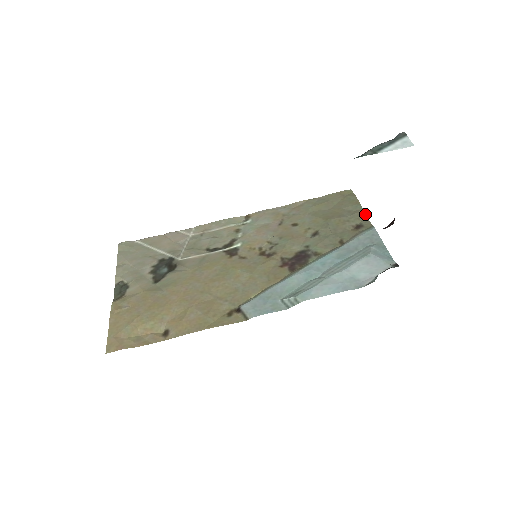
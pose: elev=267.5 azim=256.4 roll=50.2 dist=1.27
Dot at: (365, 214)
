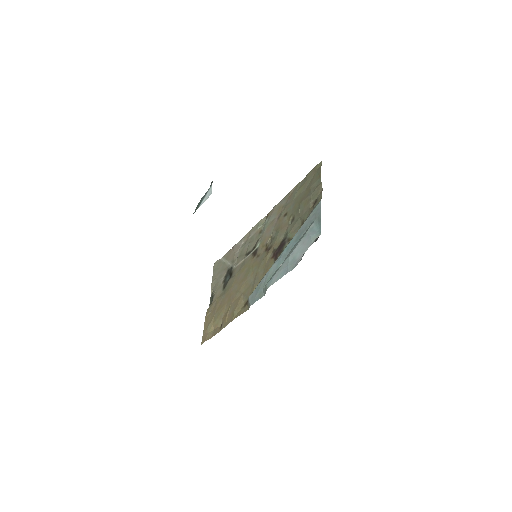
Dot at: occluded
